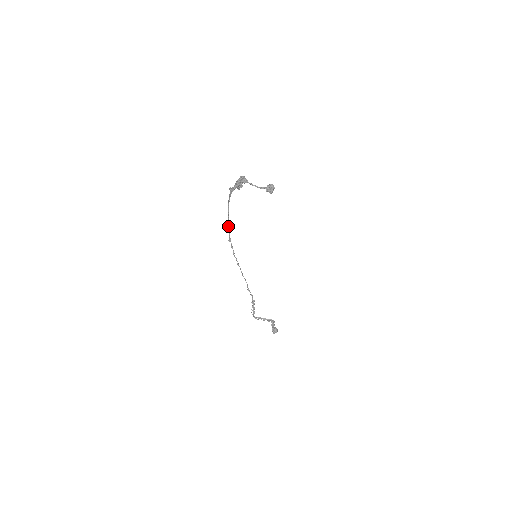
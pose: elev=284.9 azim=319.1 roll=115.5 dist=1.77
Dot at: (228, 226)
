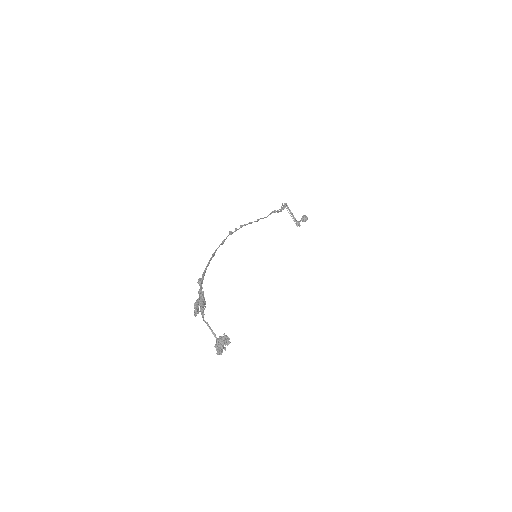
Dot at: occluded
